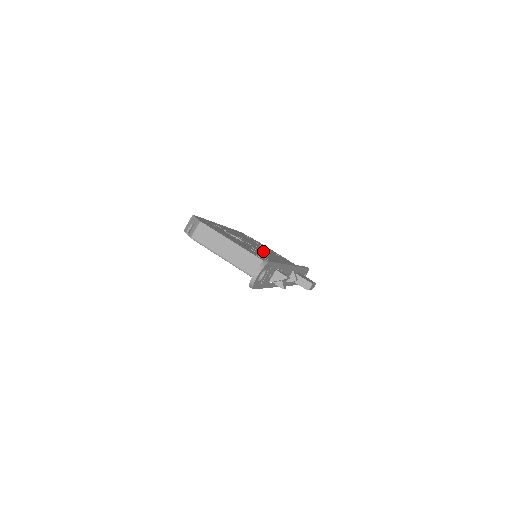
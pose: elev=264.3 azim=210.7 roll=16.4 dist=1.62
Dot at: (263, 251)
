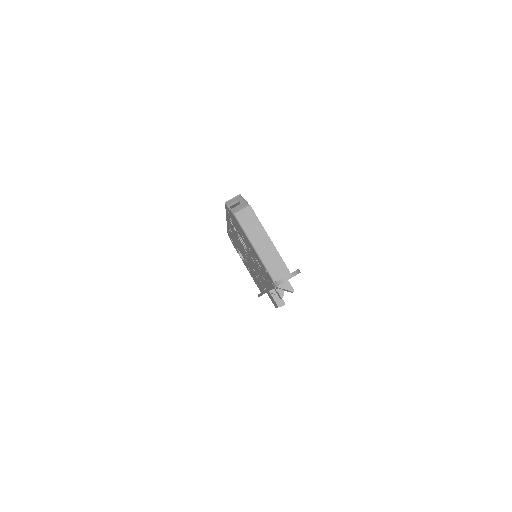
Dot at: occluded
